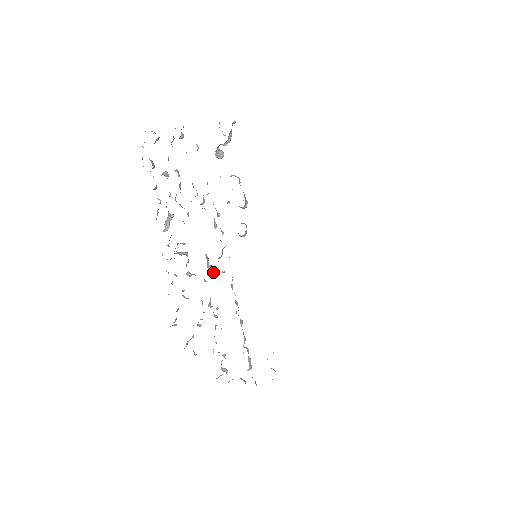
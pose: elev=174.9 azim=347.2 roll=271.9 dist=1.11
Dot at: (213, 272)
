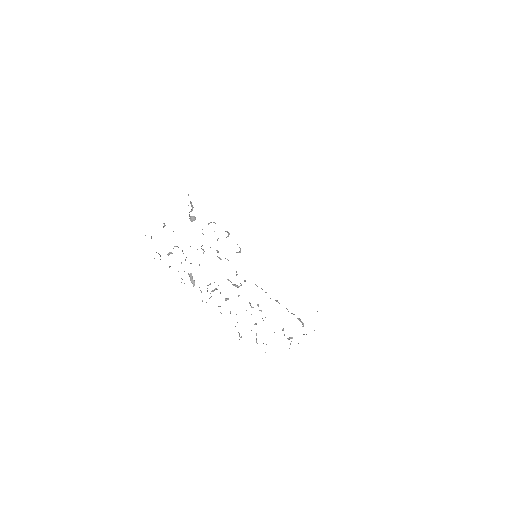
Dot at: (239, 286)
